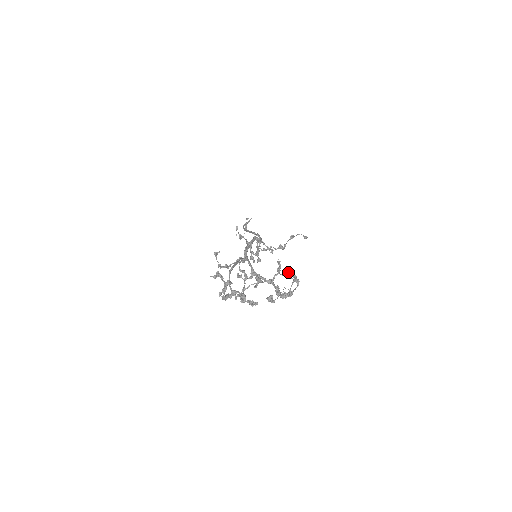
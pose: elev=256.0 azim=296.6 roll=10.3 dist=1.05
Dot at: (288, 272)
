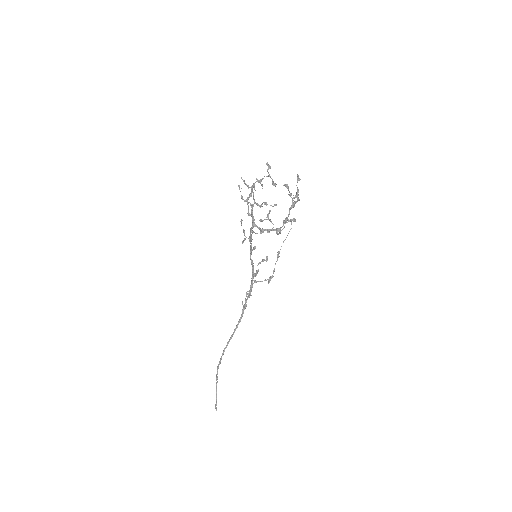
Dot at: (290, 194)
